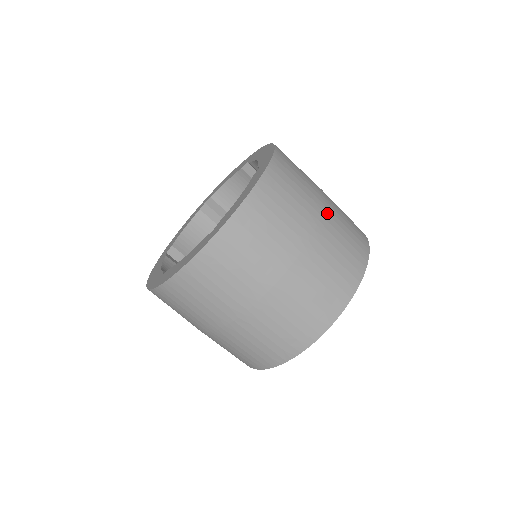
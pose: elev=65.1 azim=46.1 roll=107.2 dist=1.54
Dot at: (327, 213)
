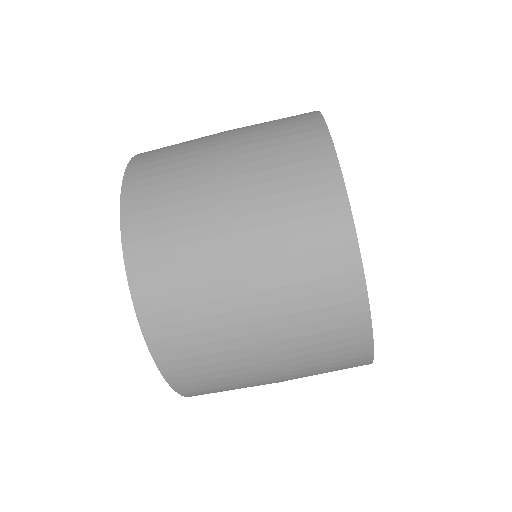
Dot at: (252, 276)
